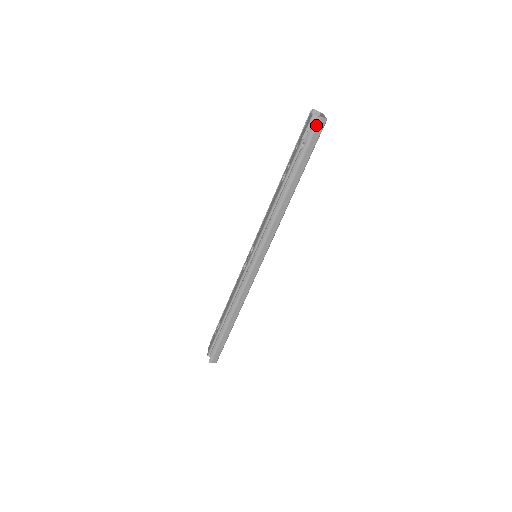
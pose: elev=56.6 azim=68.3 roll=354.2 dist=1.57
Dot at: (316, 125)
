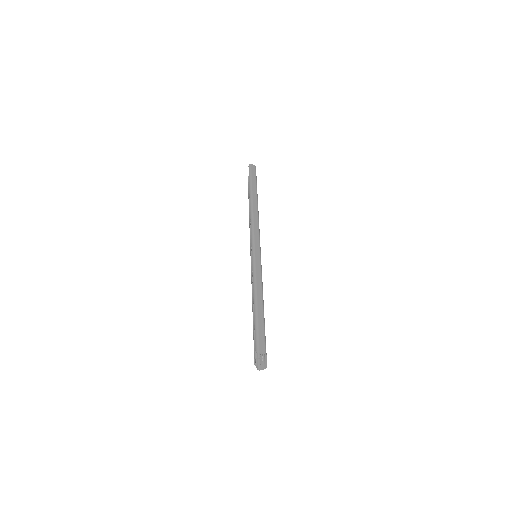
Dot at: (250, 167)
